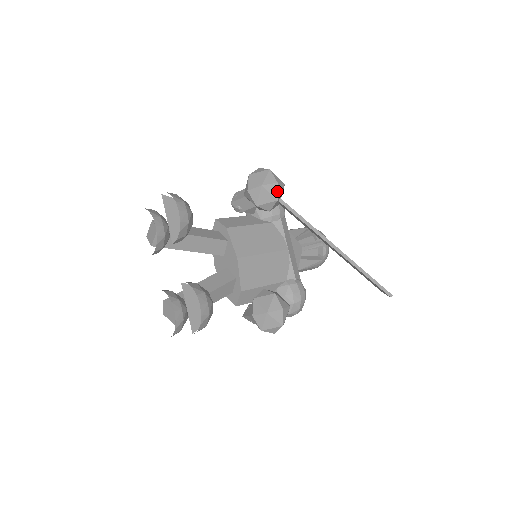
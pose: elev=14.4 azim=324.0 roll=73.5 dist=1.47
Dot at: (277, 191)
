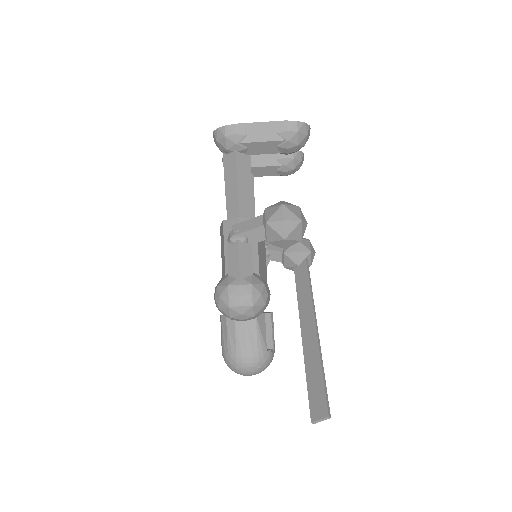
Dot at: (313, 252)
